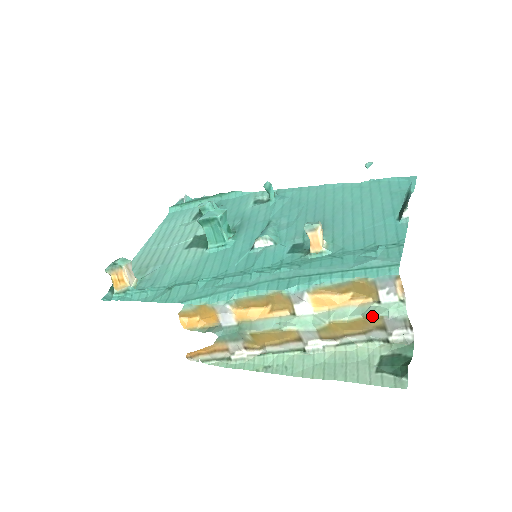
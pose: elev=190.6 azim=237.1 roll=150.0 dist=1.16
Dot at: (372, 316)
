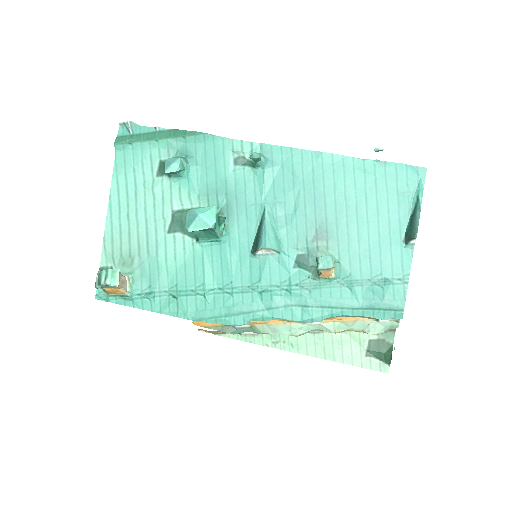
Dot at: (372, 334)
